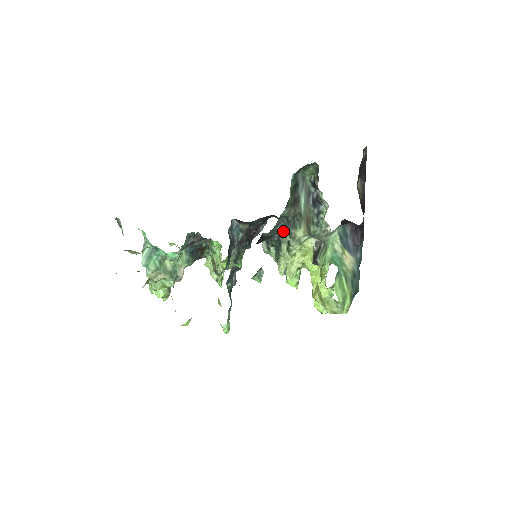
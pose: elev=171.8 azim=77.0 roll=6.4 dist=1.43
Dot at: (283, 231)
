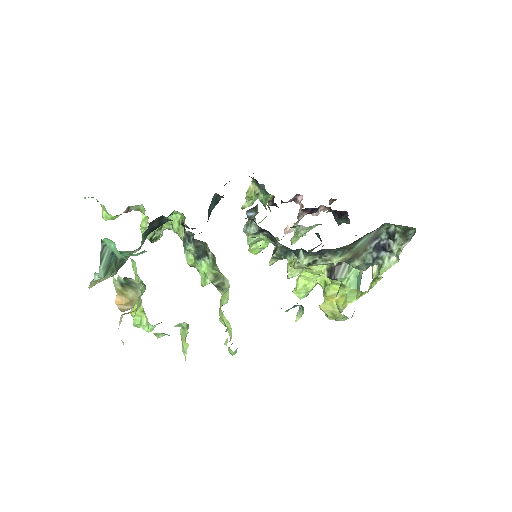
Dot at: (317, 253)
